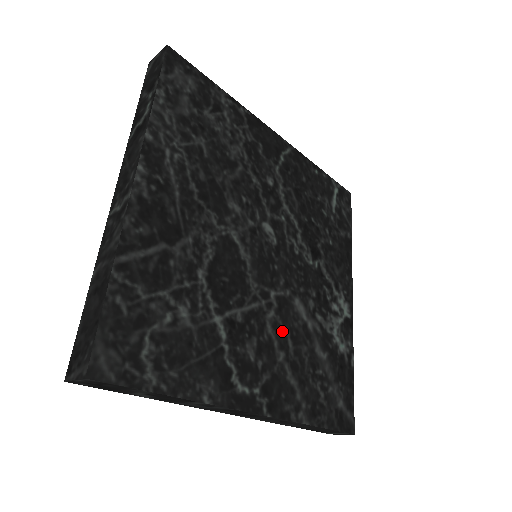
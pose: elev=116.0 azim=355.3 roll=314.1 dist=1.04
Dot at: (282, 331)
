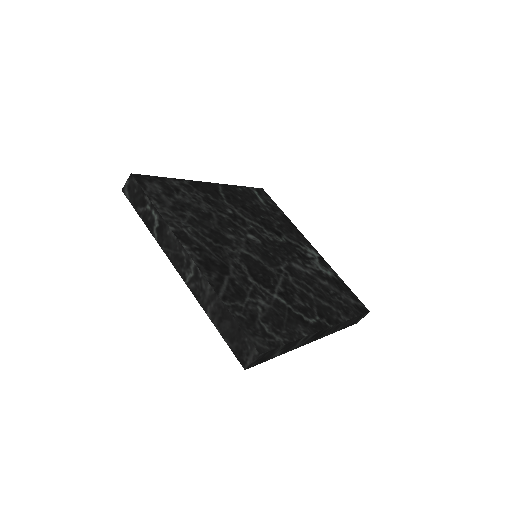
Dot at: (301, 283)
